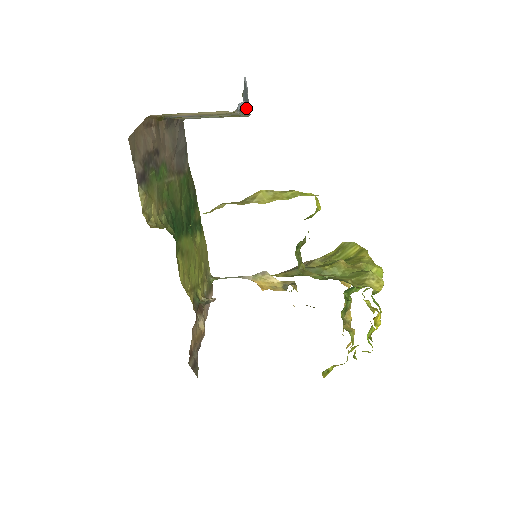
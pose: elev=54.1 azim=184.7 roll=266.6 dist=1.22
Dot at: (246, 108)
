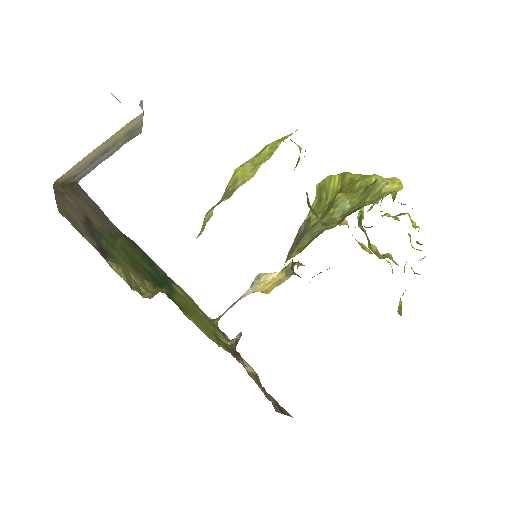
Dot at: occluded
